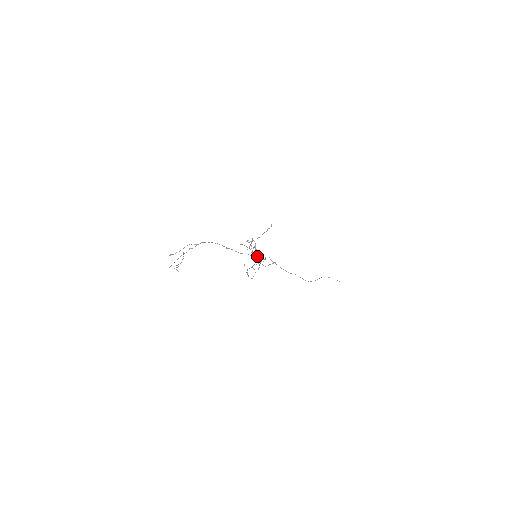
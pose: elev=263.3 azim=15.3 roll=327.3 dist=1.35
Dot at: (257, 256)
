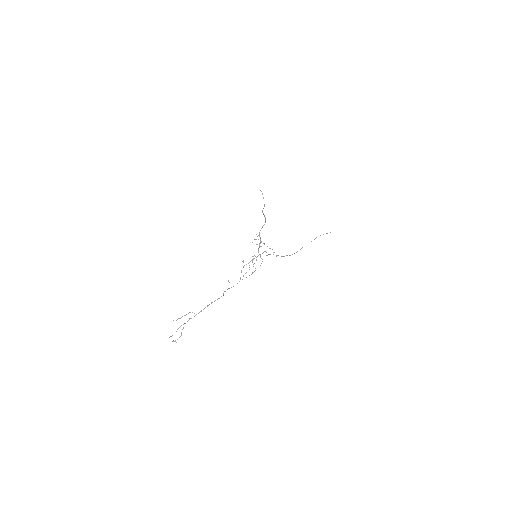
Dot at: (259, 246)
